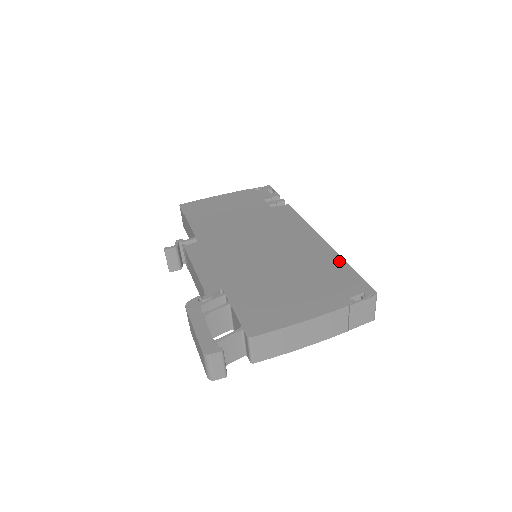
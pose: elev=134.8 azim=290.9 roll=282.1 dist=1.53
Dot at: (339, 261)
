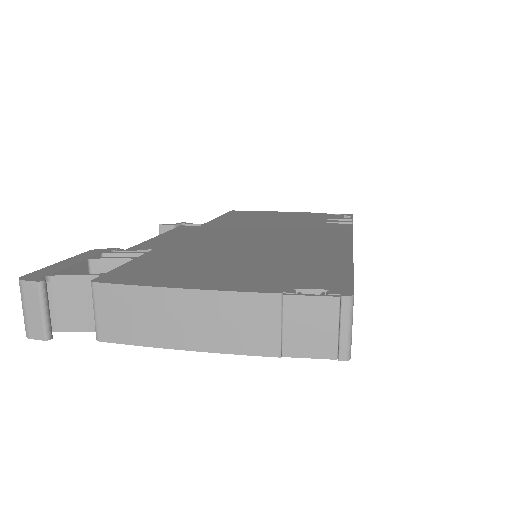
Dot at: (342, 261)
